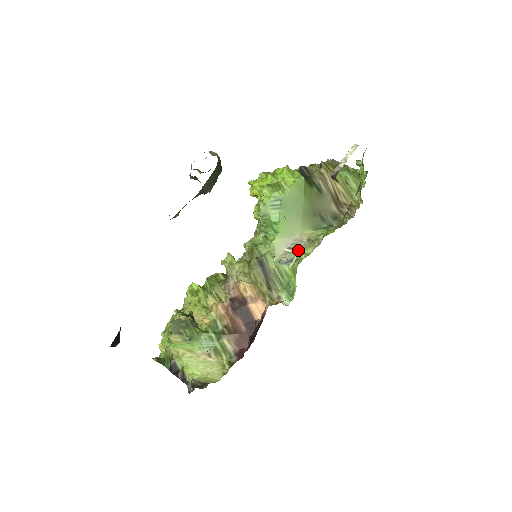
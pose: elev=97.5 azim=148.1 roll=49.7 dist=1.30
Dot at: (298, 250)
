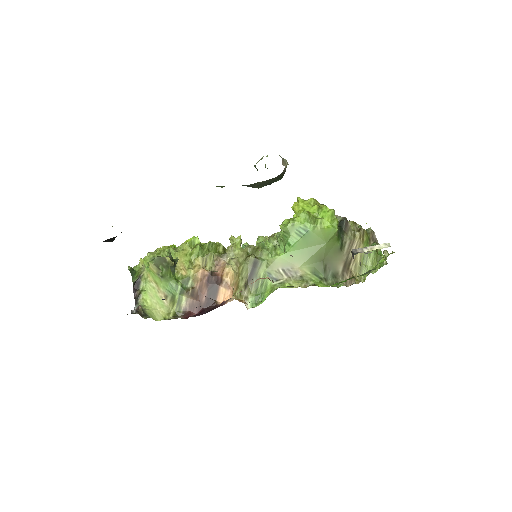
Dot at: (288, 277)
